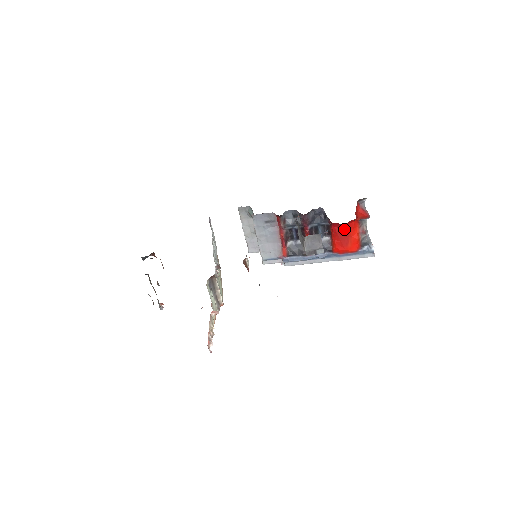
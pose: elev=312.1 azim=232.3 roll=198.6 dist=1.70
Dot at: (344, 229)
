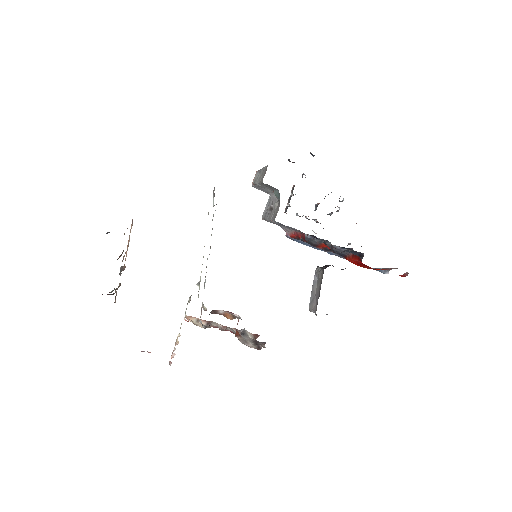
Dot at: occluded
